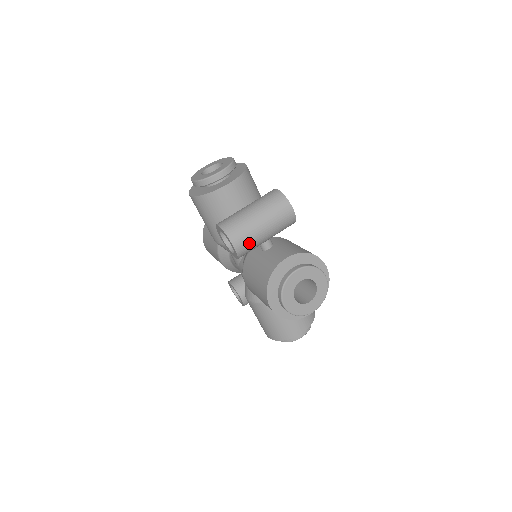
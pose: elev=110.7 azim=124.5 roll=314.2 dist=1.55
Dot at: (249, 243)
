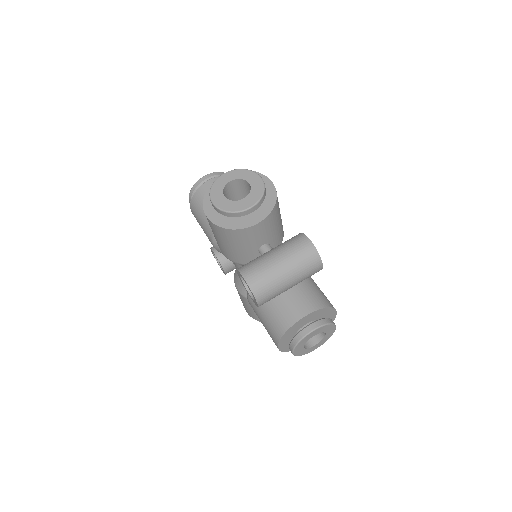
Dot at: (272, 298)
